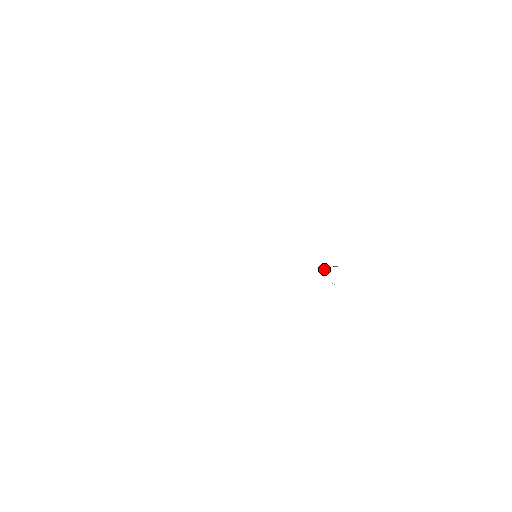
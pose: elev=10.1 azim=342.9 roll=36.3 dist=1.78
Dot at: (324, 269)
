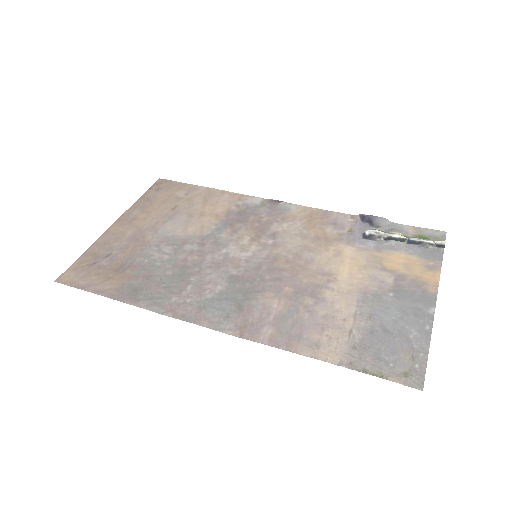
Dot at: (402, 241)
